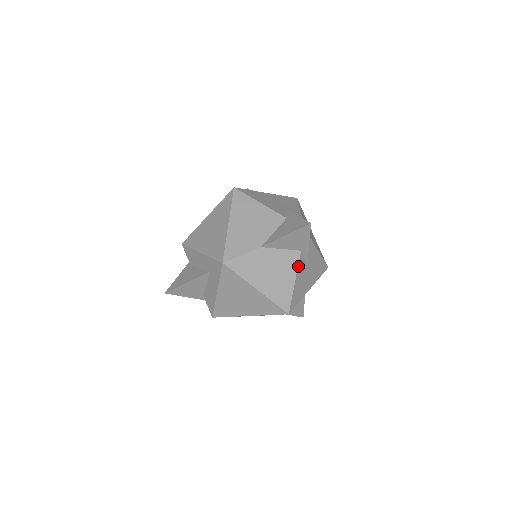
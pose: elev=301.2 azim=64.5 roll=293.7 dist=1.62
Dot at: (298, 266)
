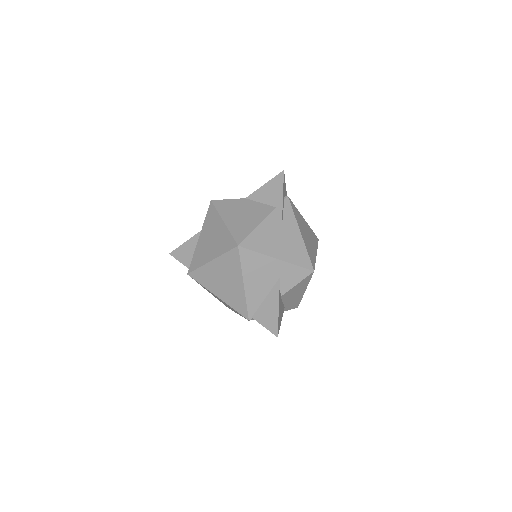
Dot at: (268, 217)
